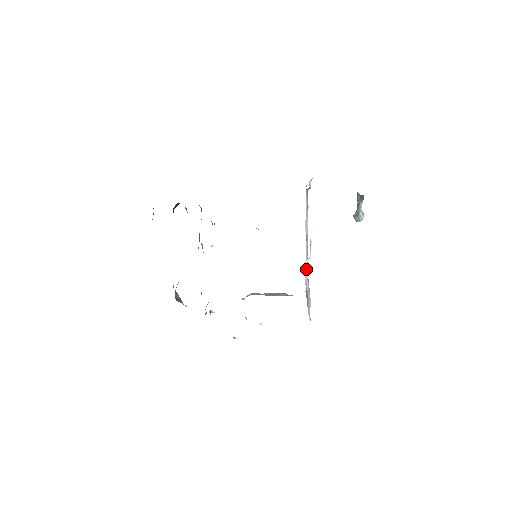
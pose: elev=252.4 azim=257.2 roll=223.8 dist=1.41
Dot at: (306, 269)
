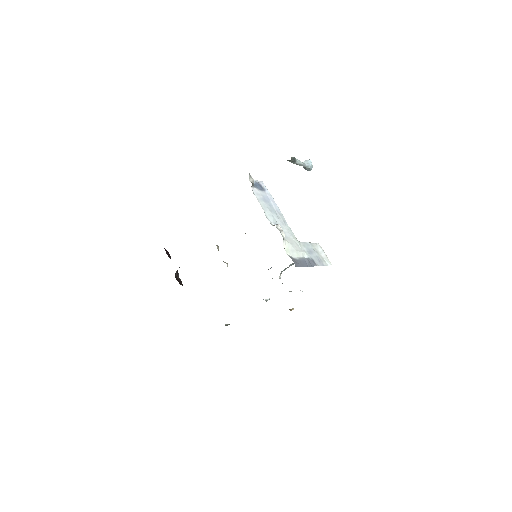
Dot at: (289, 247)
